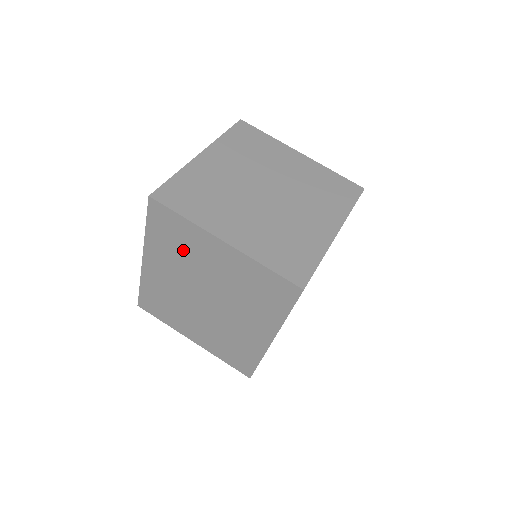
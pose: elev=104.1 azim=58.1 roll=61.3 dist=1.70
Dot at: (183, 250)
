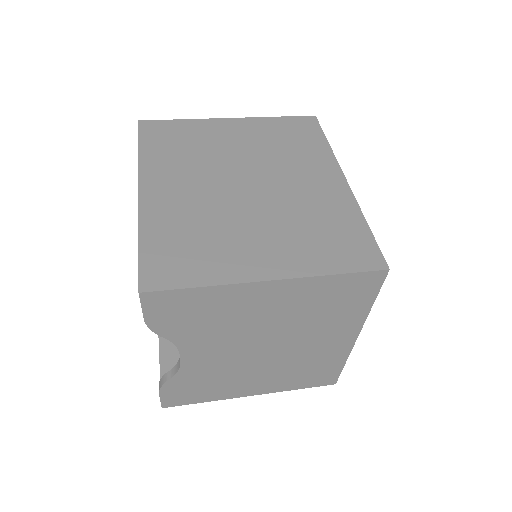
Dot at: (192, 147)
